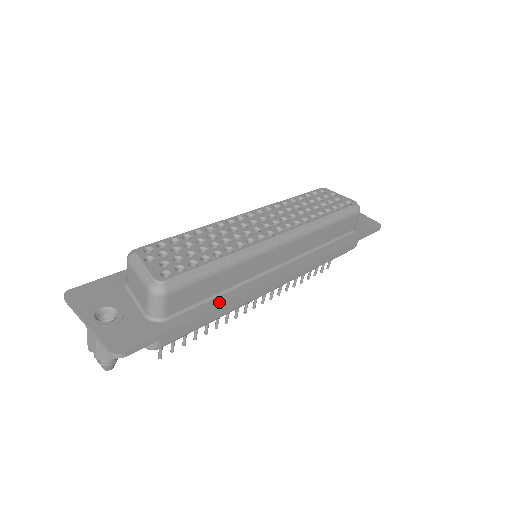
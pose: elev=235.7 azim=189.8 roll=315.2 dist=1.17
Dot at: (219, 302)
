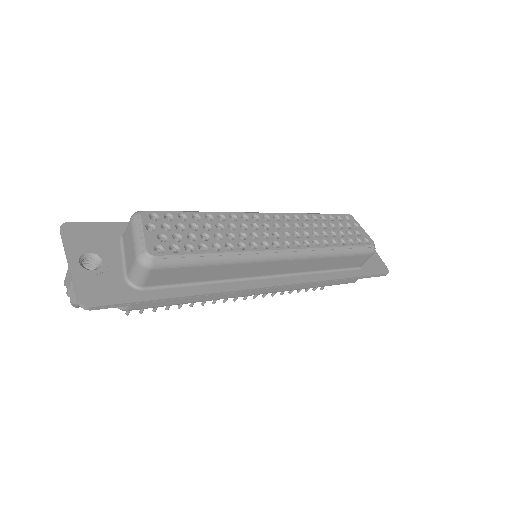
Dot at: (199, 291)
